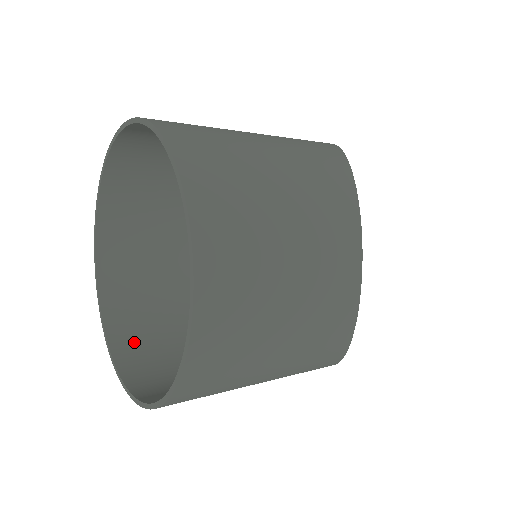
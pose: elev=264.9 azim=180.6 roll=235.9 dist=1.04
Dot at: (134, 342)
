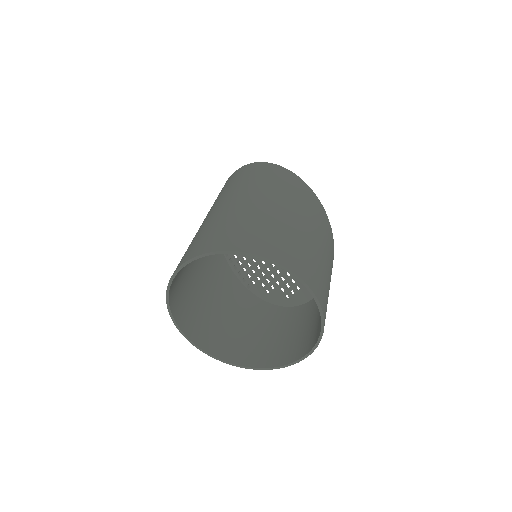
Dot at: (179, 306)
